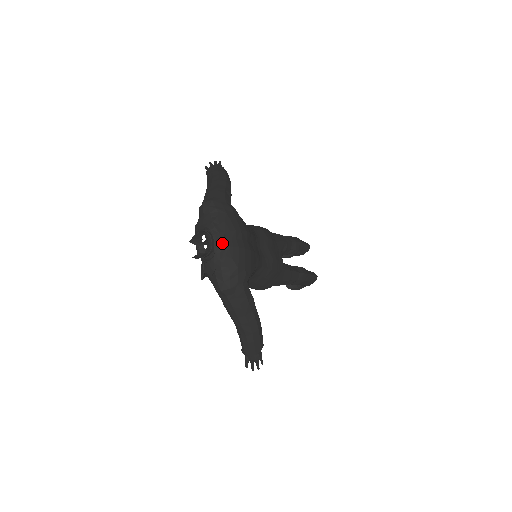
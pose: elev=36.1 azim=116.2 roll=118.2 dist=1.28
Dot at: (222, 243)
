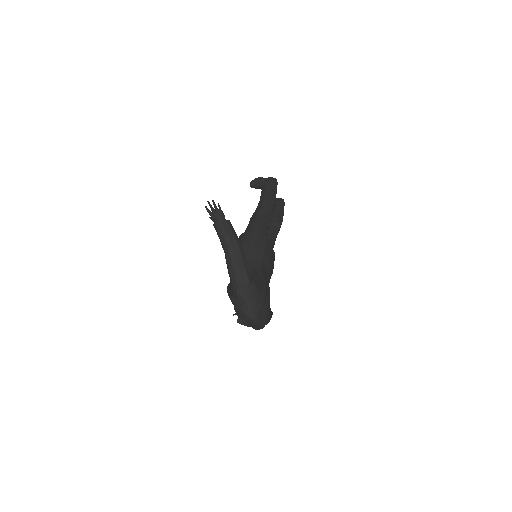
Dot at: (258, 320)
